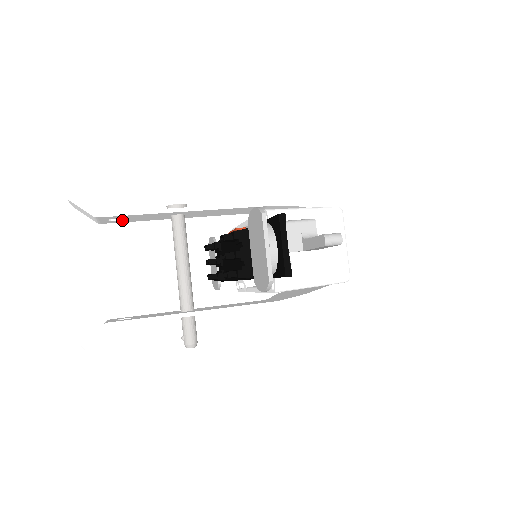
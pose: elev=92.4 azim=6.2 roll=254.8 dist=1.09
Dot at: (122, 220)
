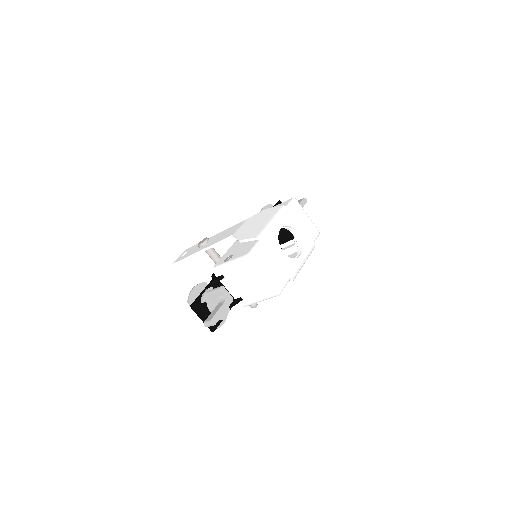
Dot at: occluded
